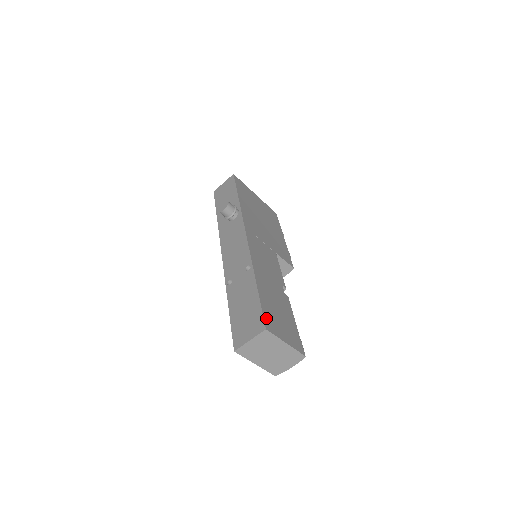
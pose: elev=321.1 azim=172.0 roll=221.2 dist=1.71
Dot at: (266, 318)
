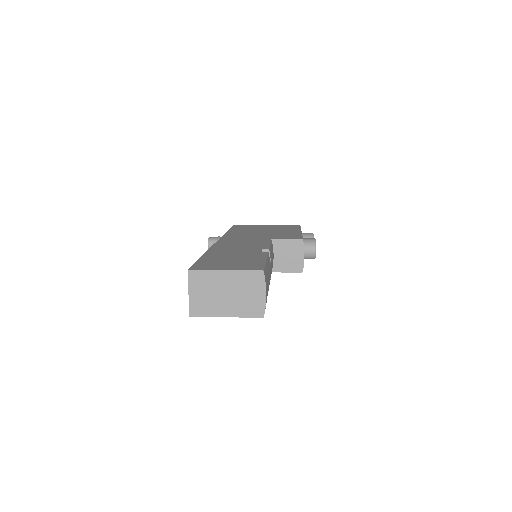
Dot at: (197, 266)
